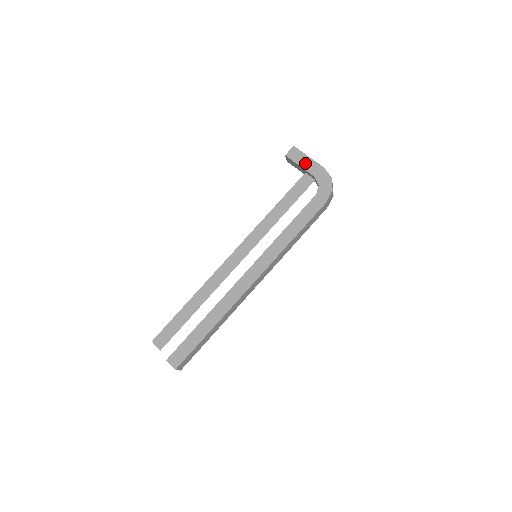
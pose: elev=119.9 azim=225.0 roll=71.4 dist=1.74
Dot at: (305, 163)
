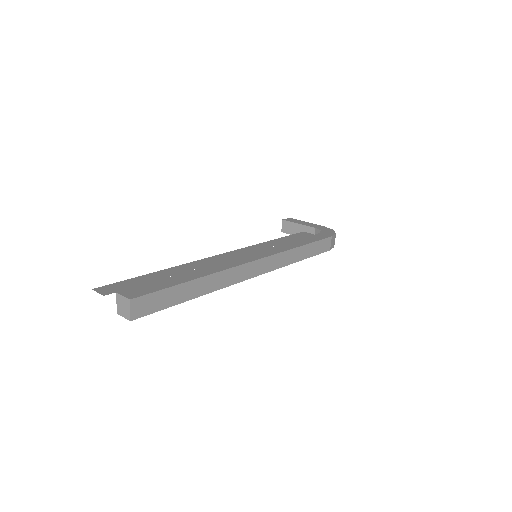
Dot at: (304, 223)
